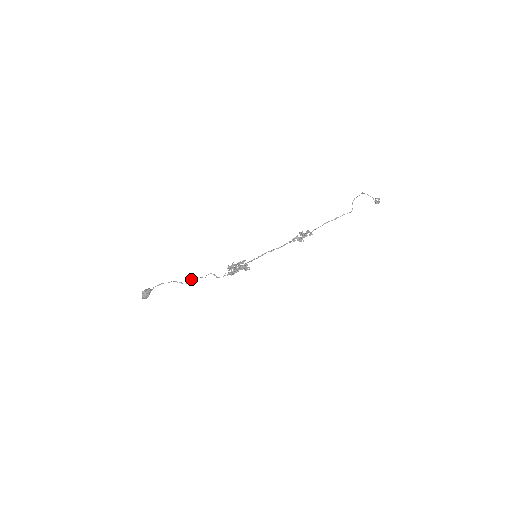
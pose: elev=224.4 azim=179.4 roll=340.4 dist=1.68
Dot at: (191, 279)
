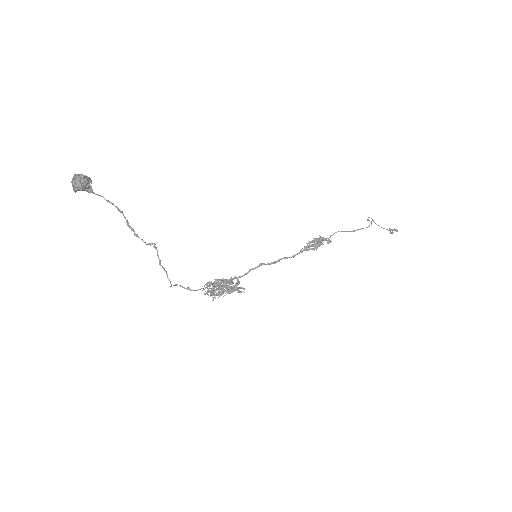
Dot at: (154, 245)
